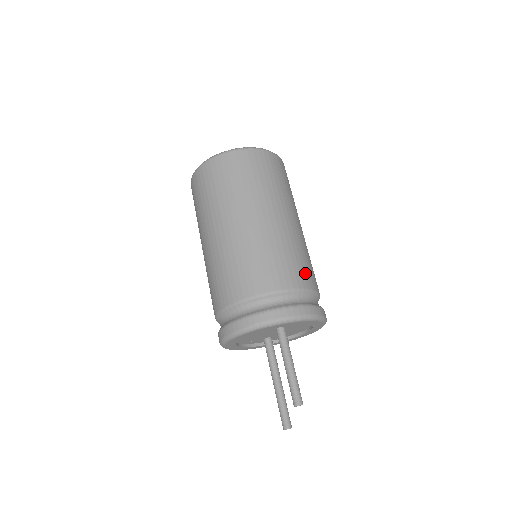
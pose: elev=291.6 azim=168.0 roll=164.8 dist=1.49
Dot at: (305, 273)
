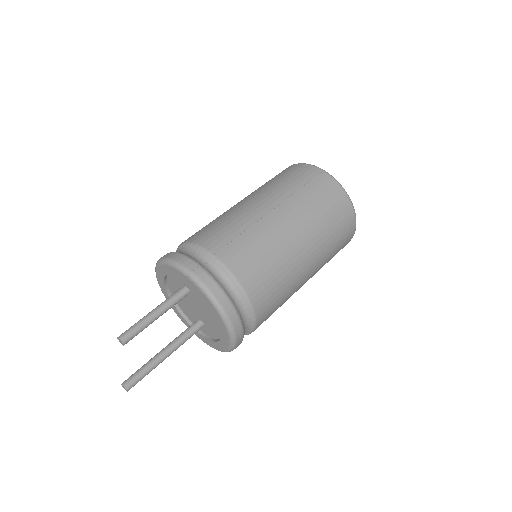
Dot at: (234, 250)
